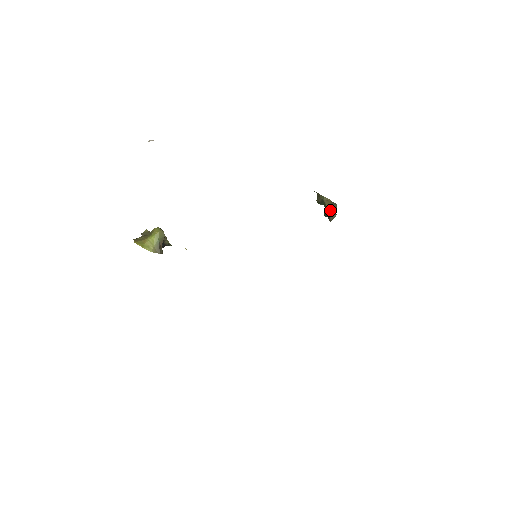
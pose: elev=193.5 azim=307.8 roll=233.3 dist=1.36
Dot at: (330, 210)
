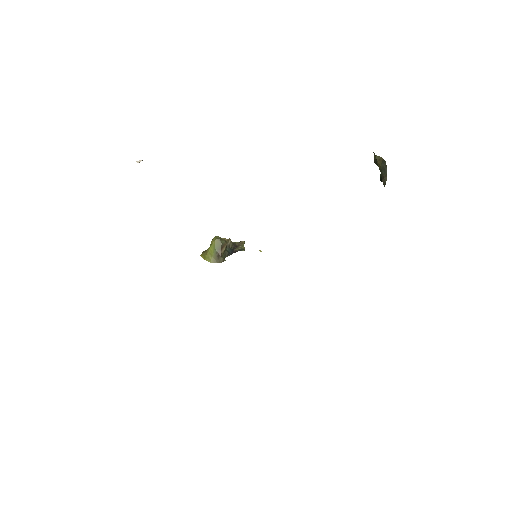
Dot at: (381, 172)
